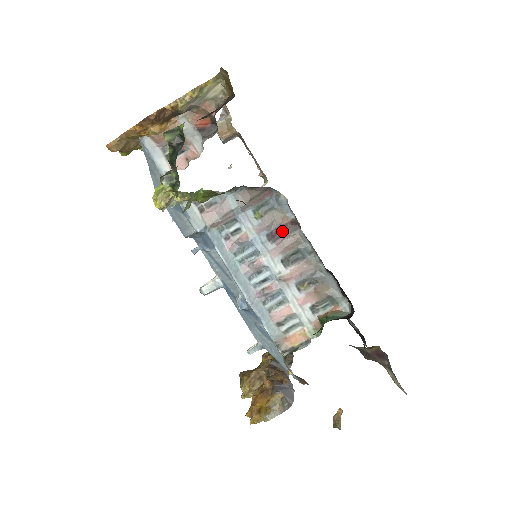
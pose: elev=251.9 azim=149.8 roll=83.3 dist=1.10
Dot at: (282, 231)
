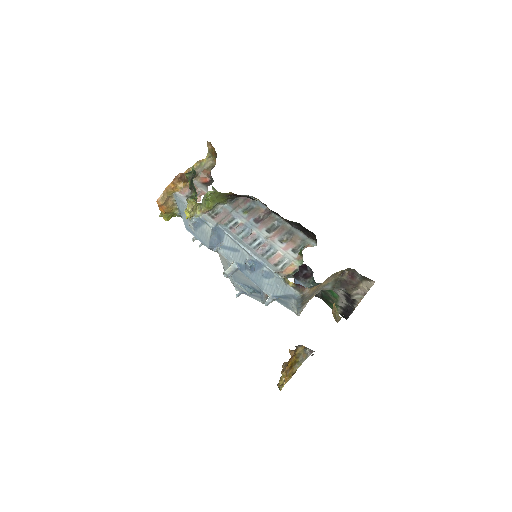
Dot at: (262, 217)
